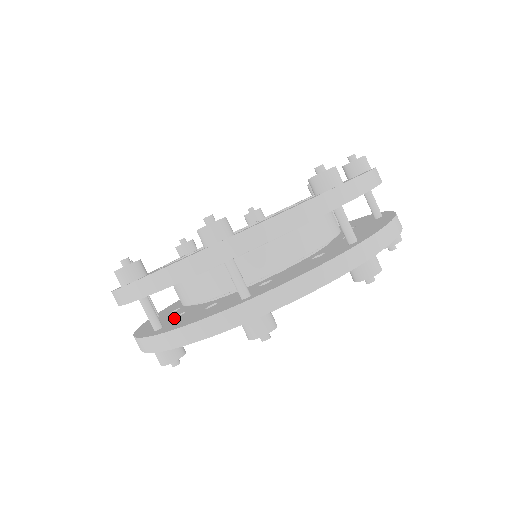
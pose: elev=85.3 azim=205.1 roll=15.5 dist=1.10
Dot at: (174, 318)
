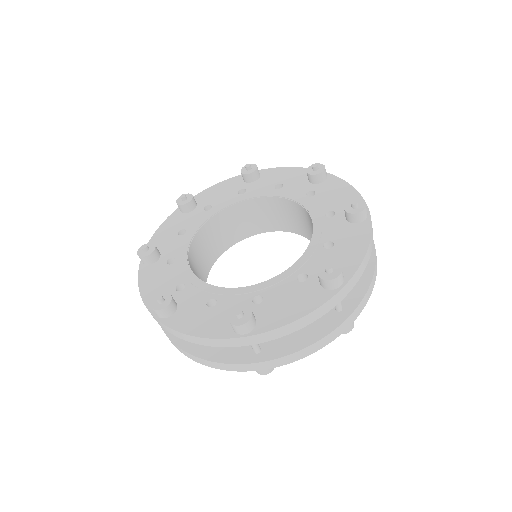
Dot at: occluded
